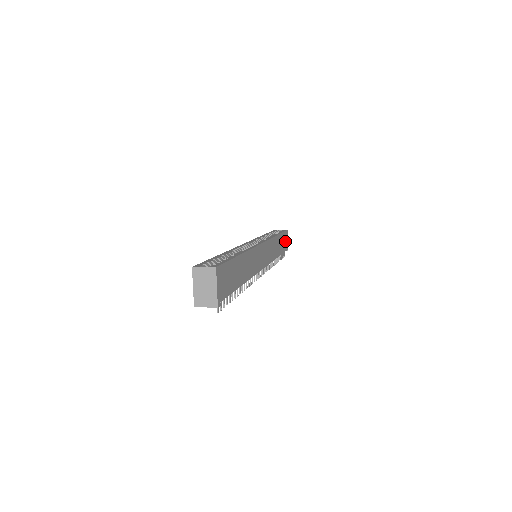
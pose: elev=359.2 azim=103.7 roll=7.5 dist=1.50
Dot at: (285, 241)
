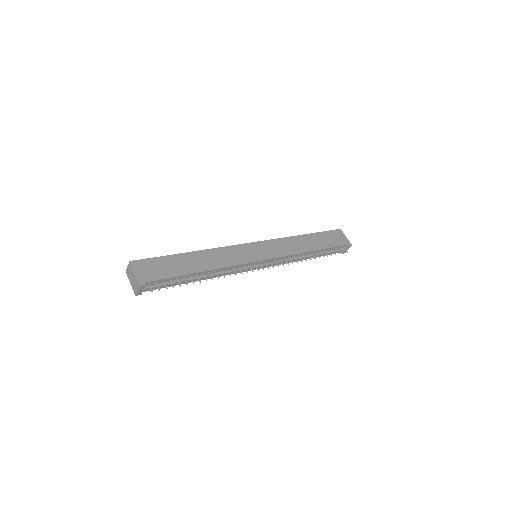
Dot at: (335, 238)
